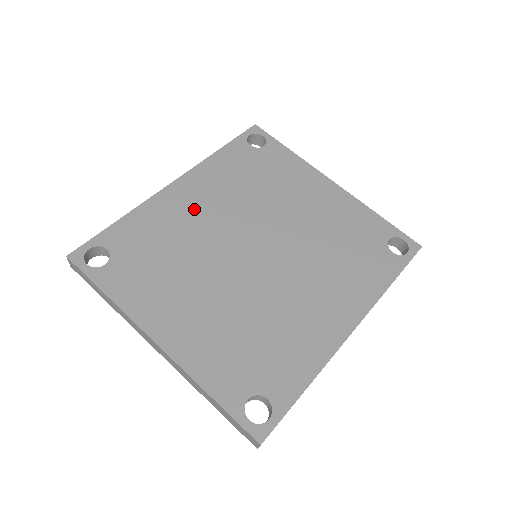
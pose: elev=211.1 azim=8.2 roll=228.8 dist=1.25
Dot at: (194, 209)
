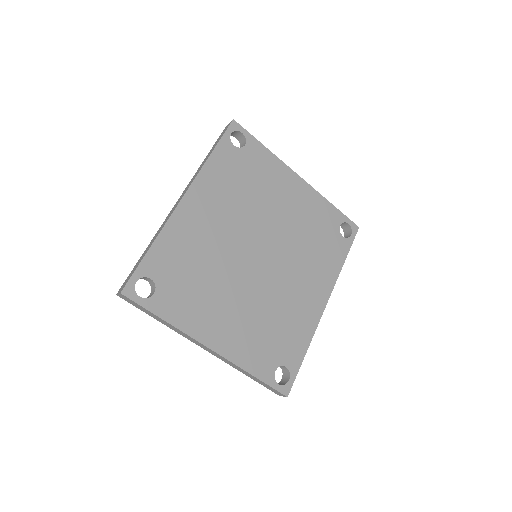
Dot at: (207, 224)
